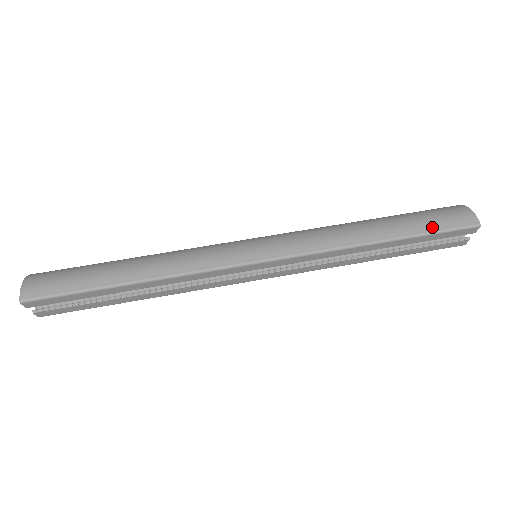
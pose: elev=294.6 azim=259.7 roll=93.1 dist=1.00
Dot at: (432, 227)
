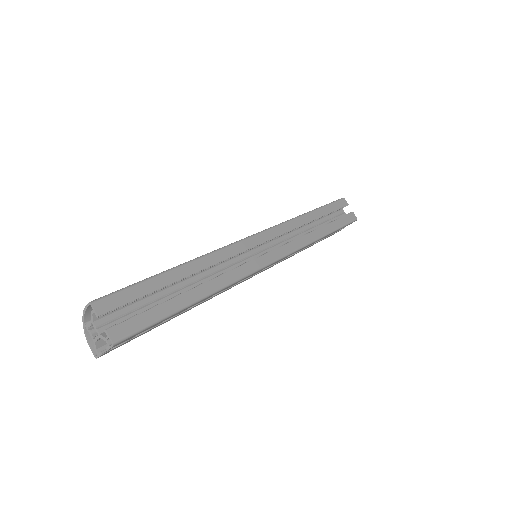
Dot at: occluded
